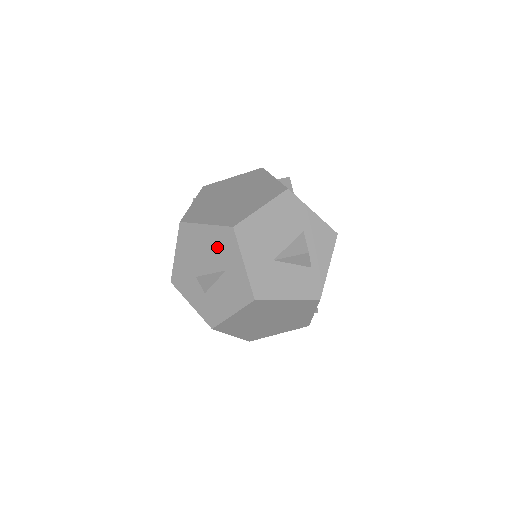
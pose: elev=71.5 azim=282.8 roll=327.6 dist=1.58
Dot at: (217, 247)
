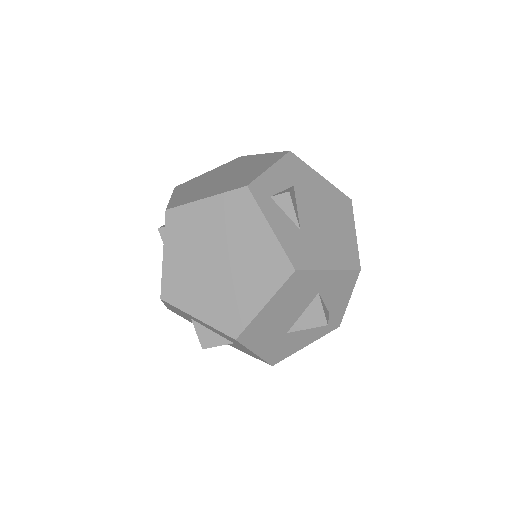
Dot at: occluded
